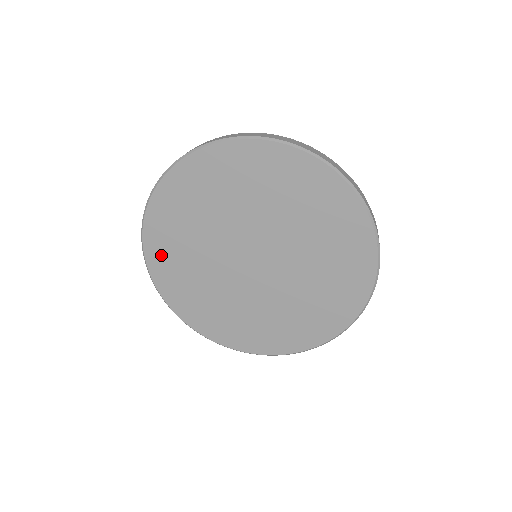
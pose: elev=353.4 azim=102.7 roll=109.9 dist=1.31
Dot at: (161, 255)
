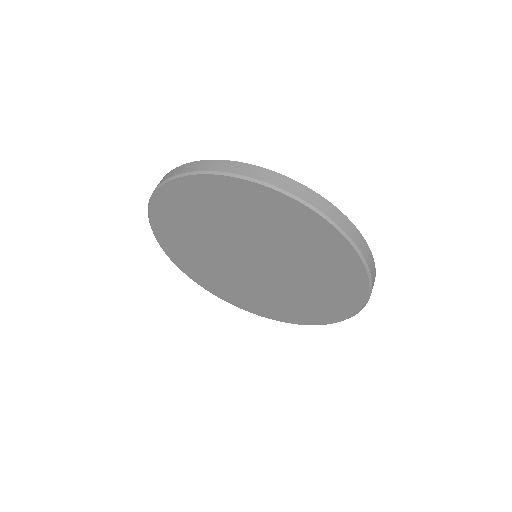
Dot at: (208, 283)
